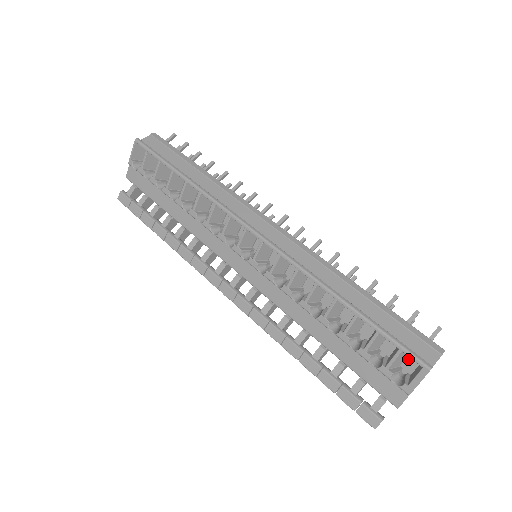
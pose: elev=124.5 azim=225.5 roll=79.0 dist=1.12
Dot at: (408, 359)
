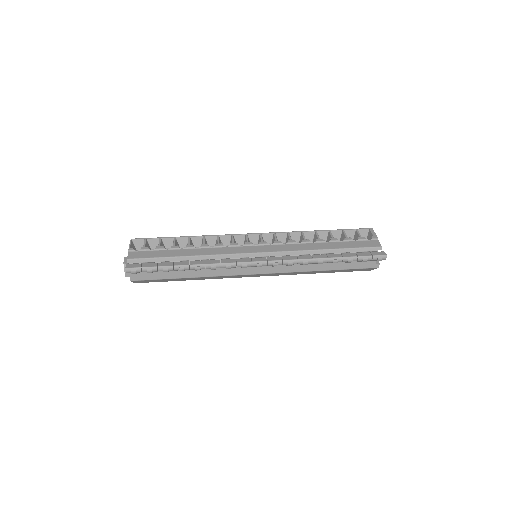
Dot at: occluded
